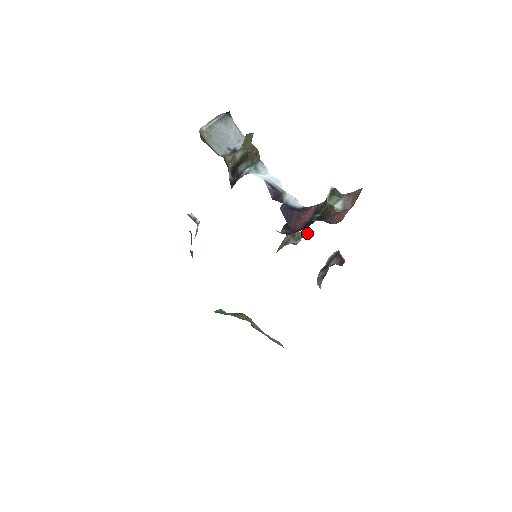
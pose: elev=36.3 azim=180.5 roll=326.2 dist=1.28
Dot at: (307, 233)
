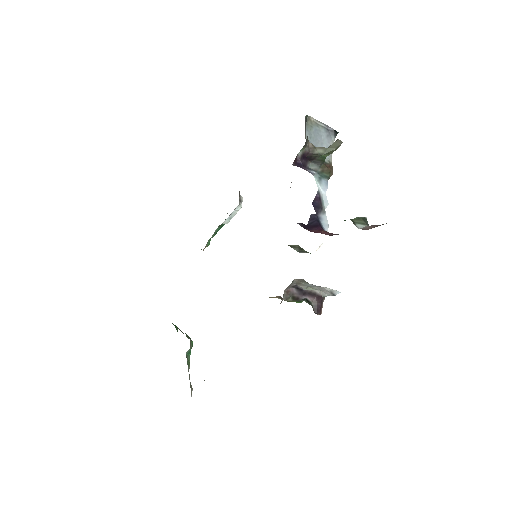
Dot at: occluded
